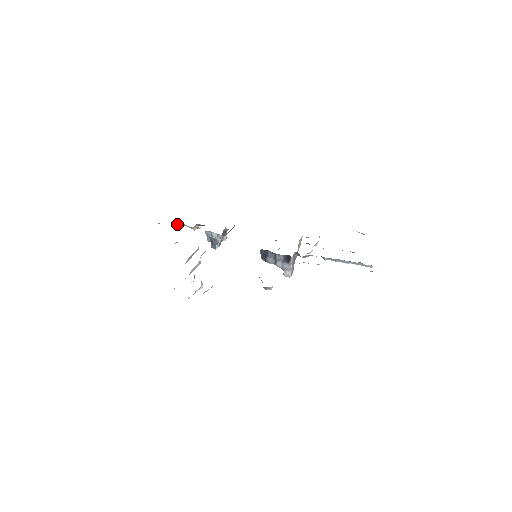
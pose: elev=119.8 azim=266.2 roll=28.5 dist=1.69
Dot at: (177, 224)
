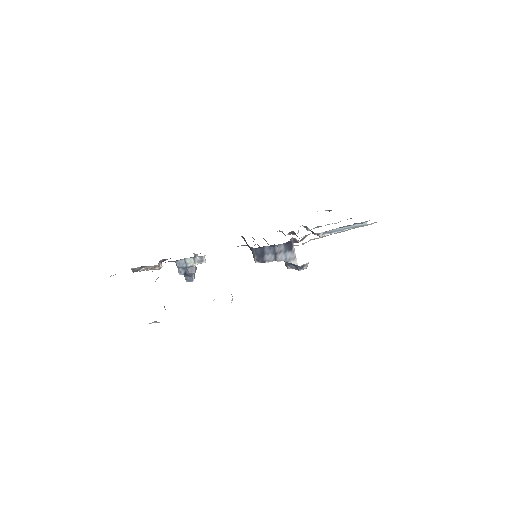
Dot at: (133, 272)
